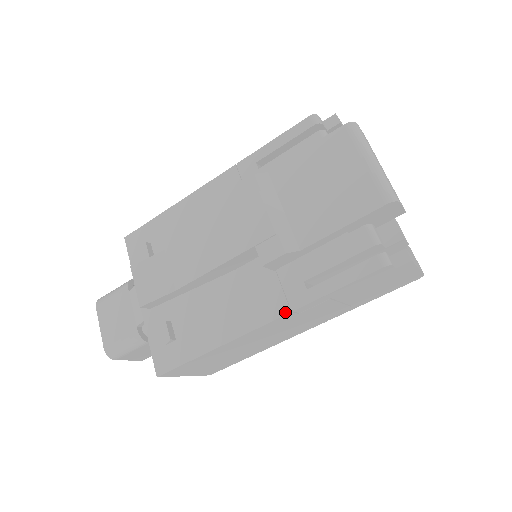
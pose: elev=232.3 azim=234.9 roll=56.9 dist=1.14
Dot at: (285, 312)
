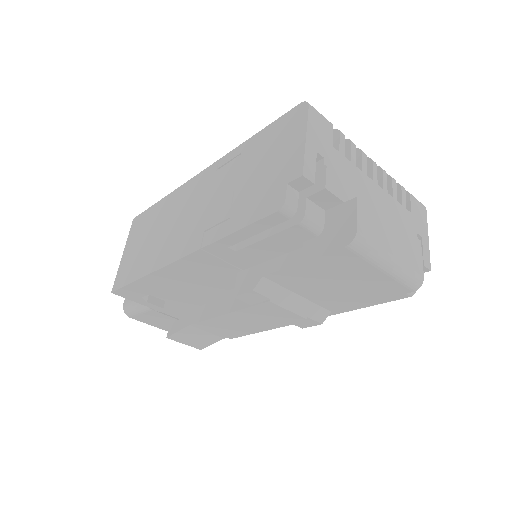
Dot at: occluded
